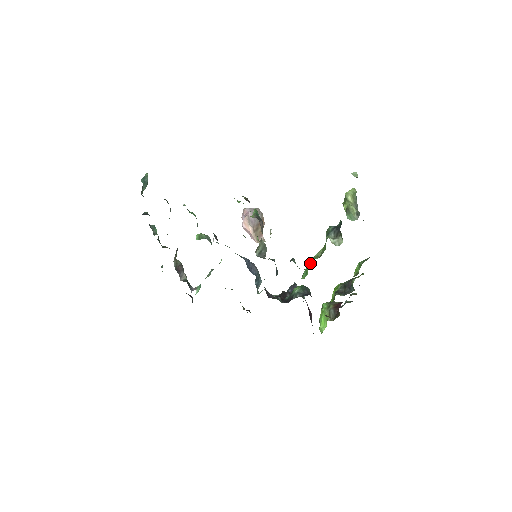
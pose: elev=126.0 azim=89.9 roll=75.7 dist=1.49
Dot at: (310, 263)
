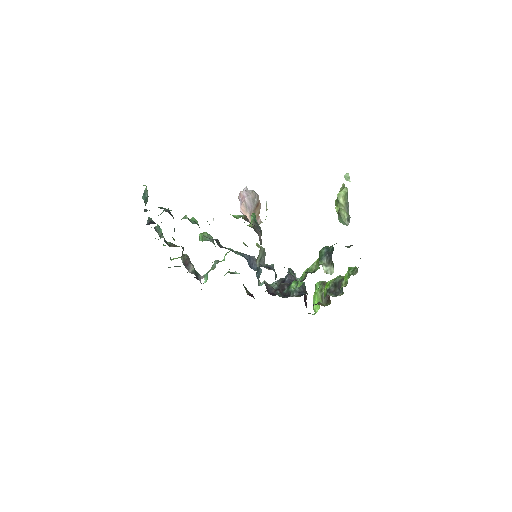
Dot at: (305, 275)
